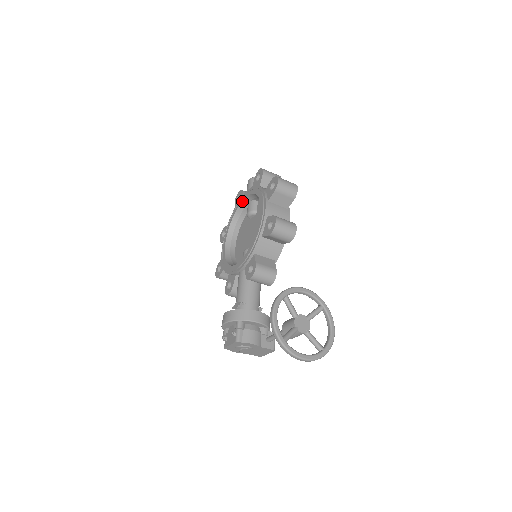
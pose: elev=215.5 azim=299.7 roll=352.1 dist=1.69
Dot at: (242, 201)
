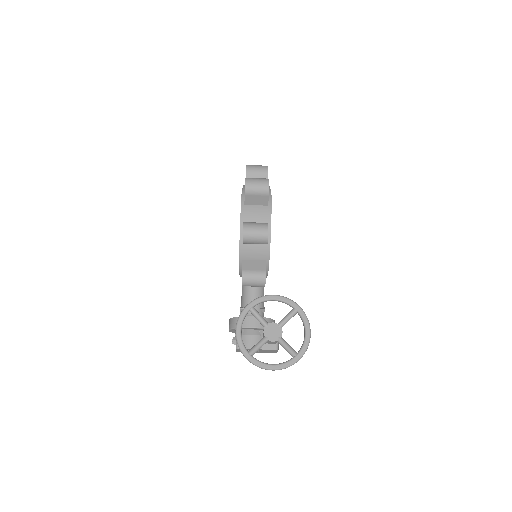
Dot at: occluded
